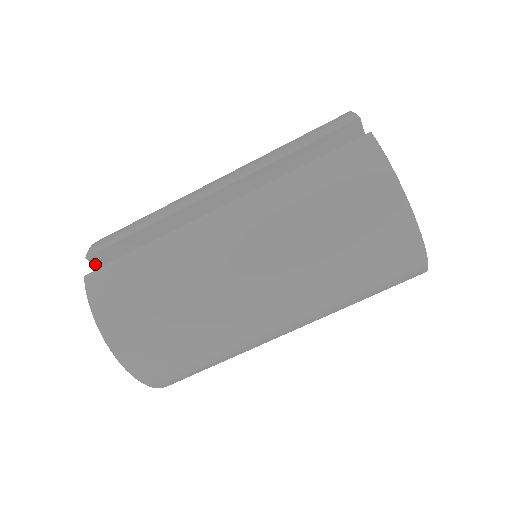
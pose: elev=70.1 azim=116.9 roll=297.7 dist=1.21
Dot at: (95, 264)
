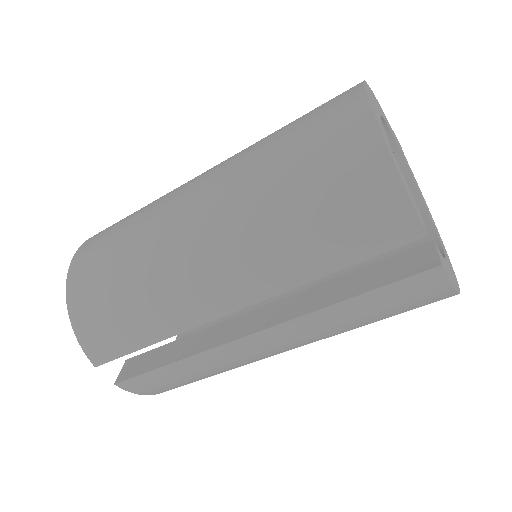
Dot at: occluded
